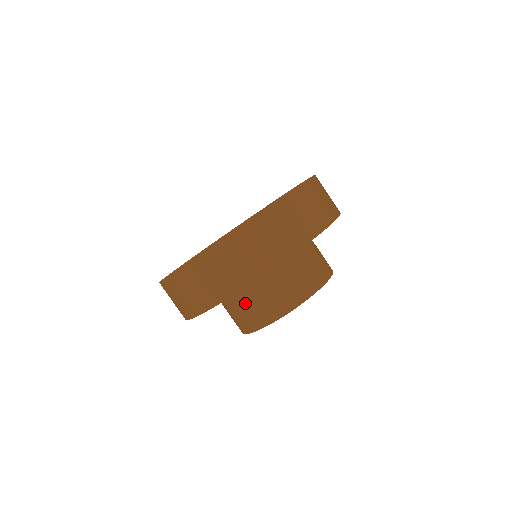
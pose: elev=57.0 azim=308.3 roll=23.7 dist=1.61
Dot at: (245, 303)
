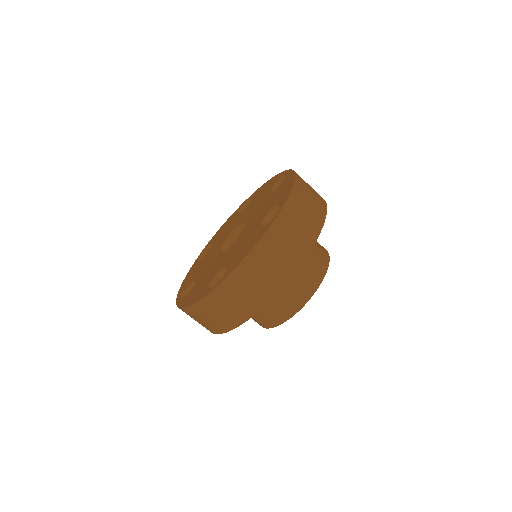
Dot at: occluded
